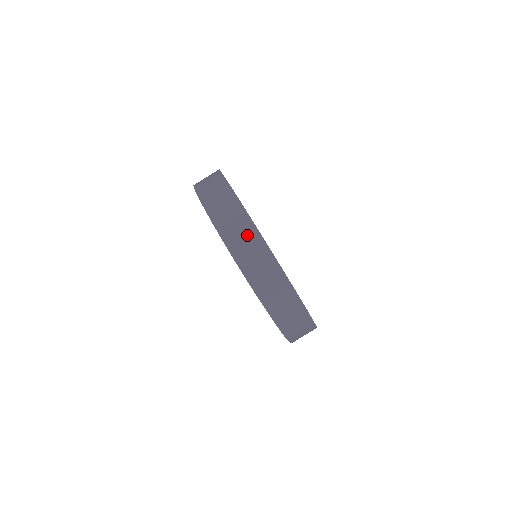
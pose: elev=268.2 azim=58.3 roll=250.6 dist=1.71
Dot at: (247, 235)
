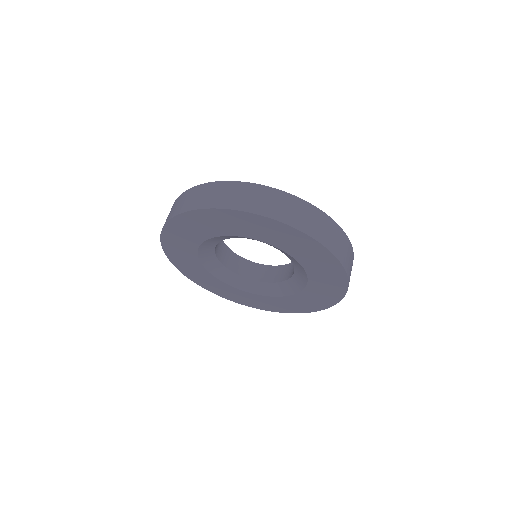
Dot at: (208, 191)
